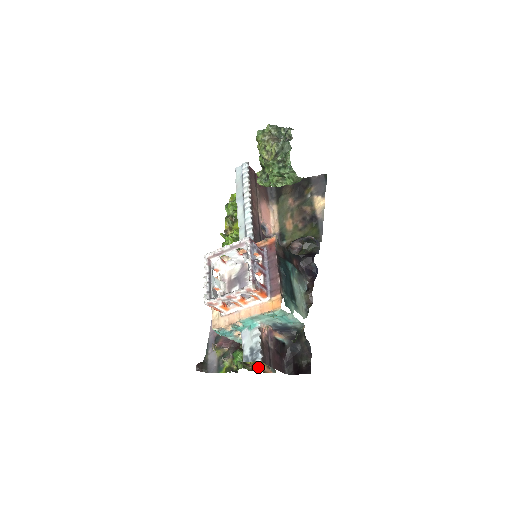
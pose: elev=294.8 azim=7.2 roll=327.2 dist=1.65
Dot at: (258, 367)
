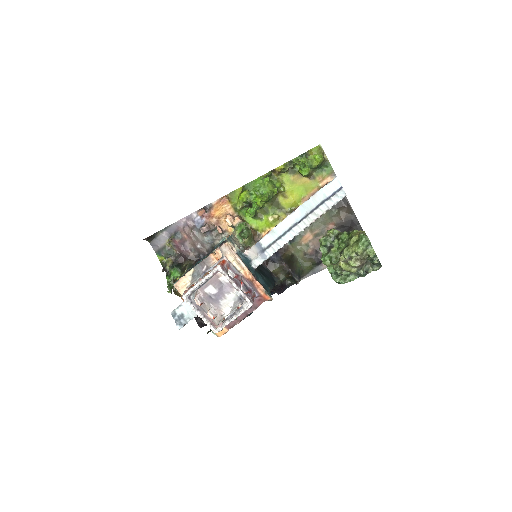
Dot at: occluded
